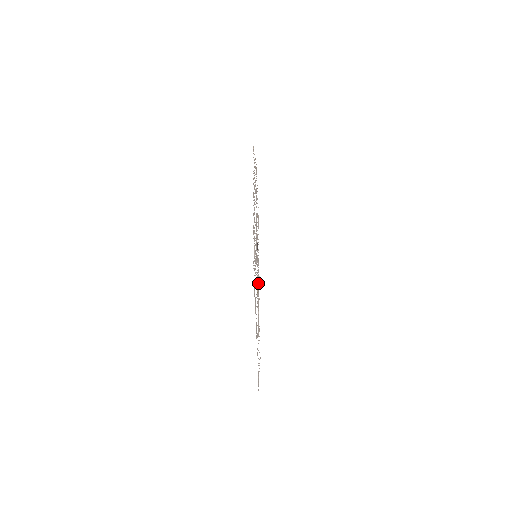
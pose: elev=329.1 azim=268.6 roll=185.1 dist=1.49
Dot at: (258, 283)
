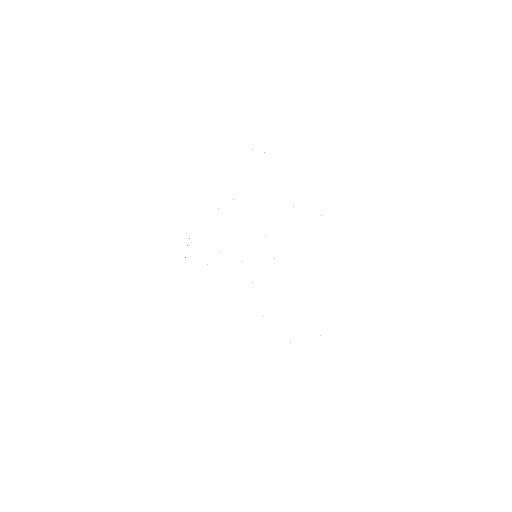
Dot at: occluded
